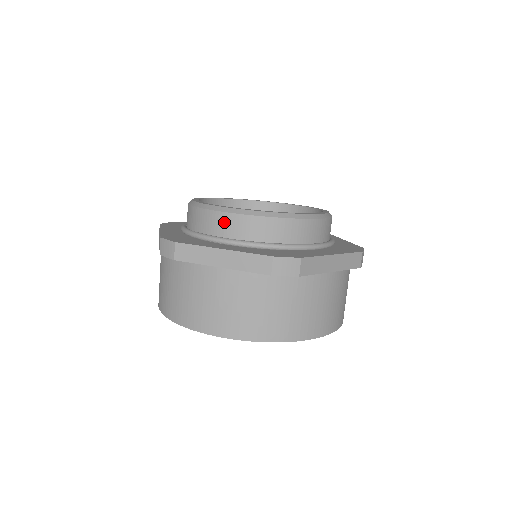
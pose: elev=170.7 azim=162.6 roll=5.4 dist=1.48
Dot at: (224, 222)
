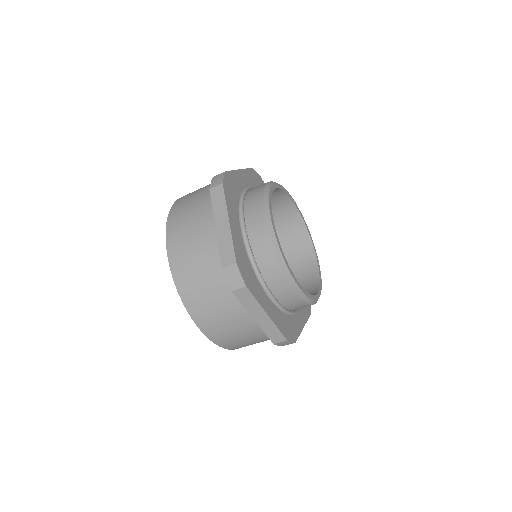
Dot at: (281, 283)
